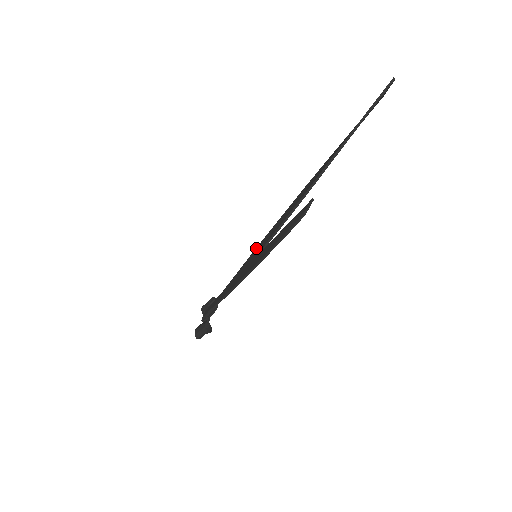
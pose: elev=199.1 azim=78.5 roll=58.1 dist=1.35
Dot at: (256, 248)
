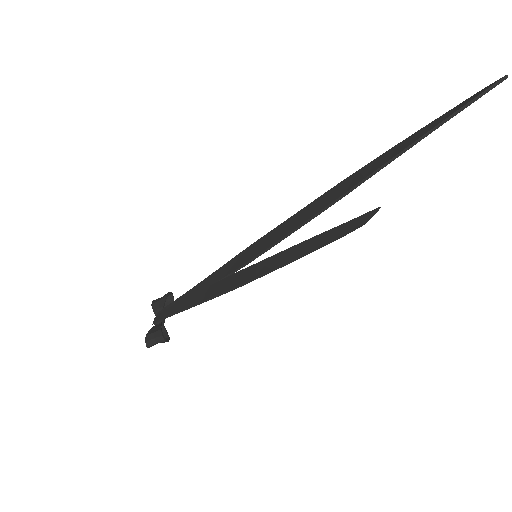
Dot at: (253, 244)
